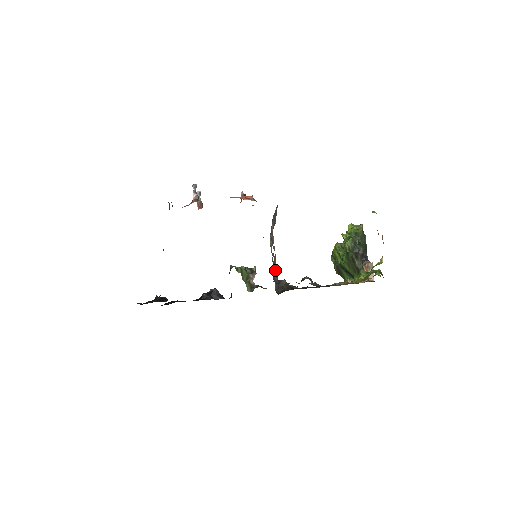
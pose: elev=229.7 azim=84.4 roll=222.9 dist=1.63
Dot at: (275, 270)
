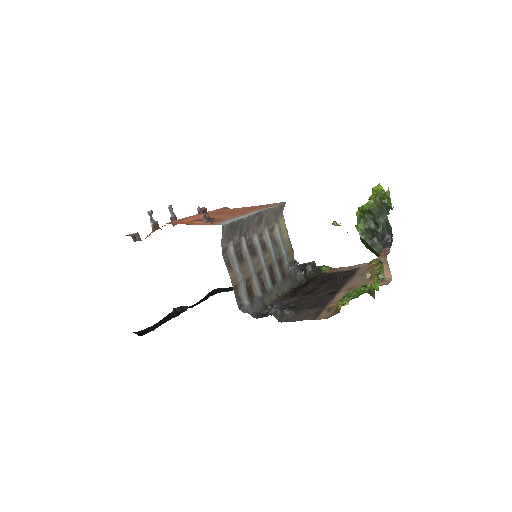
Dot at: (254, 290)
